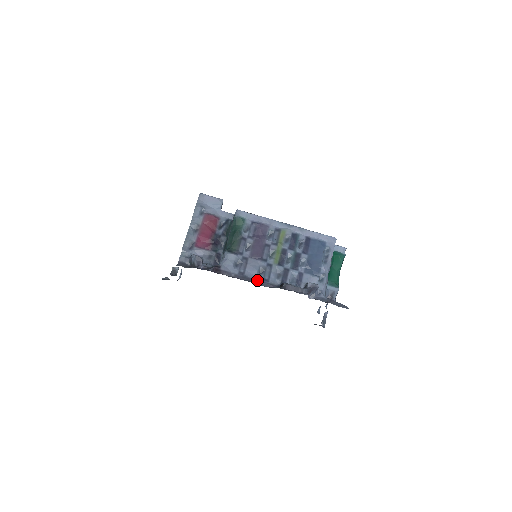
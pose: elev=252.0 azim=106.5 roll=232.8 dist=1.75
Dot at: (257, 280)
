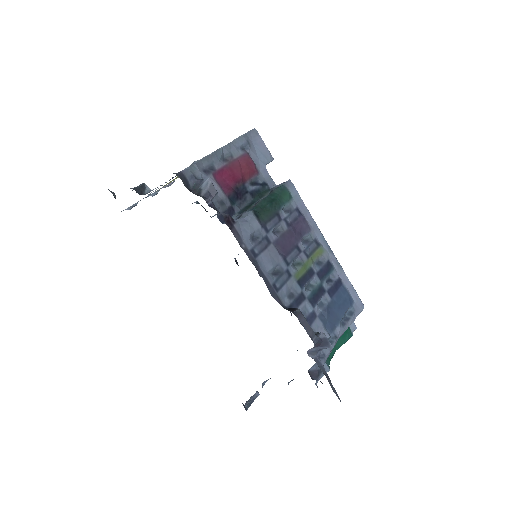
Dot at: (266, 278)
